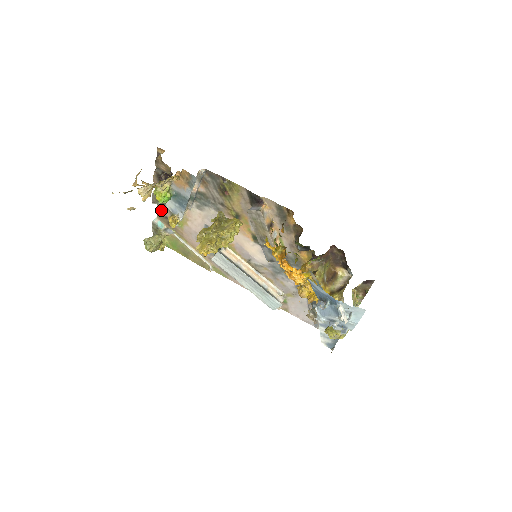
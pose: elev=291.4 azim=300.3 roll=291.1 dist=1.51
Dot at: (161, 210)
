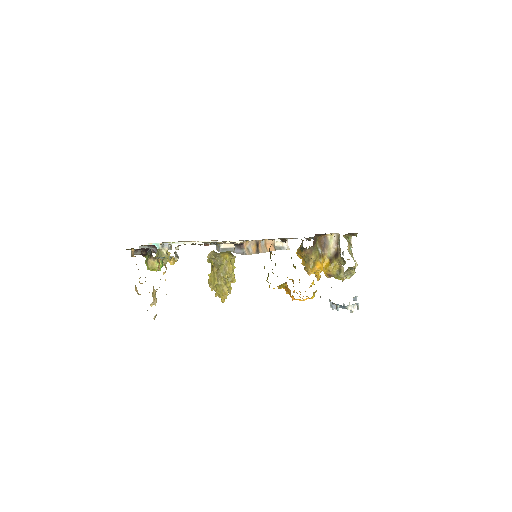
Dot at: occluded
